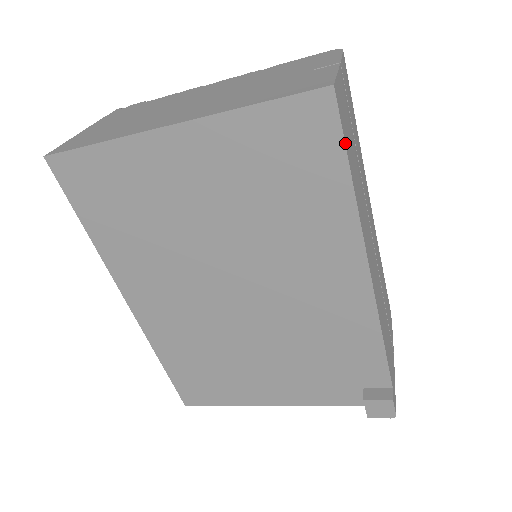
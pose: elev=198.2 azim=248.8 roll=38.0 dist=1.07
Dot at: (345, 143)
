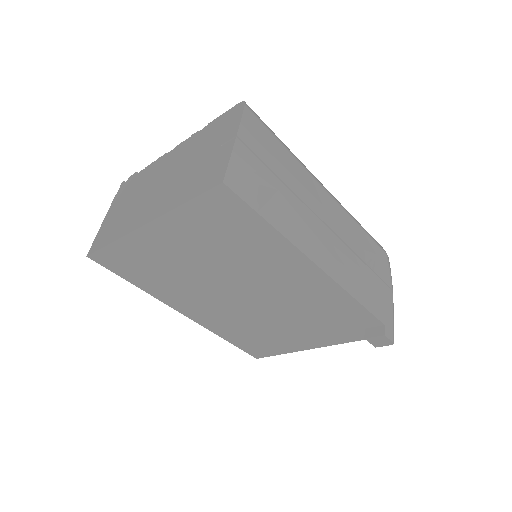
Dot at: (252, 208)
